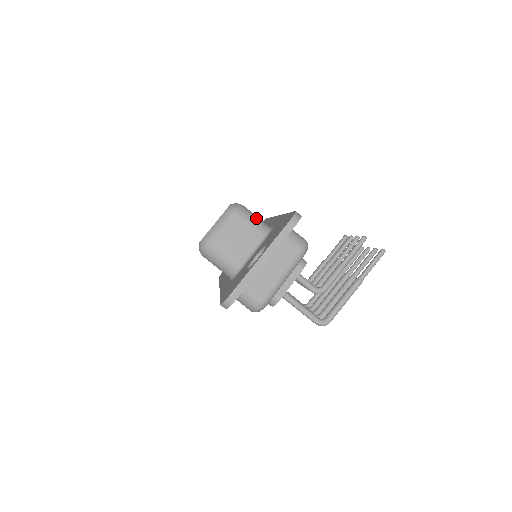
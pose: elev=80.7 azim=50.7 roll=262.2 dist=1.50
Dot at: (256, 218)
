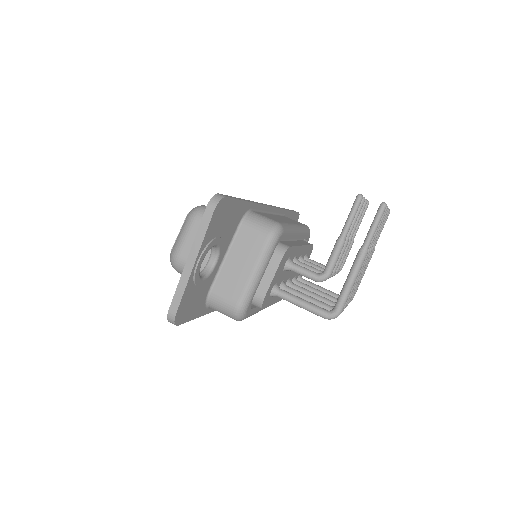
Dot at: occluded
